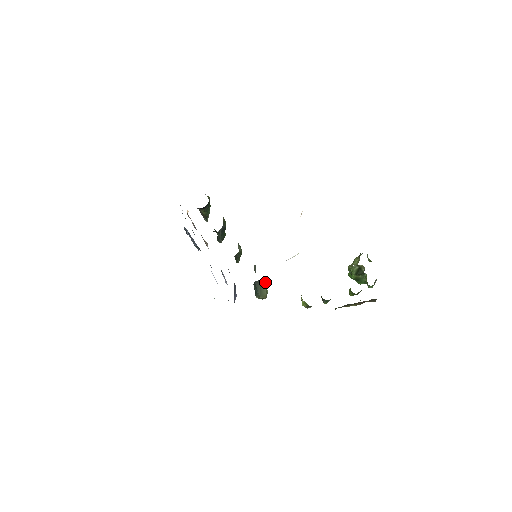
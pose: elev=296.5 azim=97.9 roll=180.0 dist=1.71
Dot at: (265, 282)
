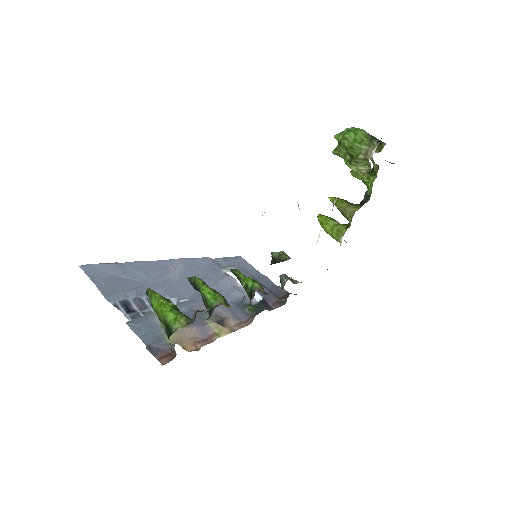
Dot at: (281, 255)
